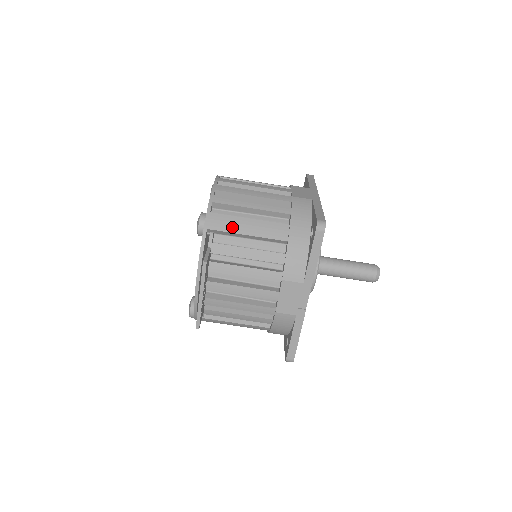
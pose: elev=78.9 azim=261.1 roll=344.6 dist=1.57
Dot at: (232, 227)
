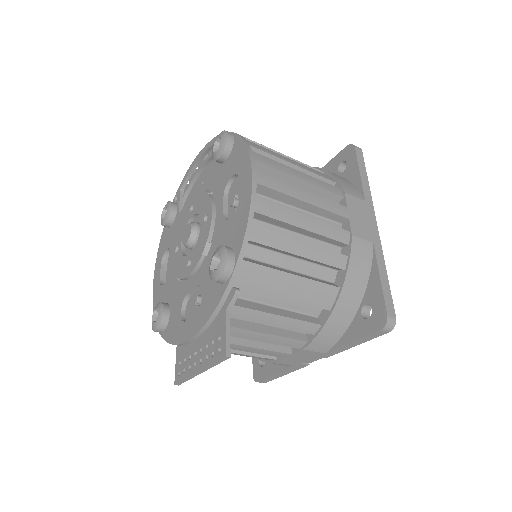
Dot at: (268, 286)
